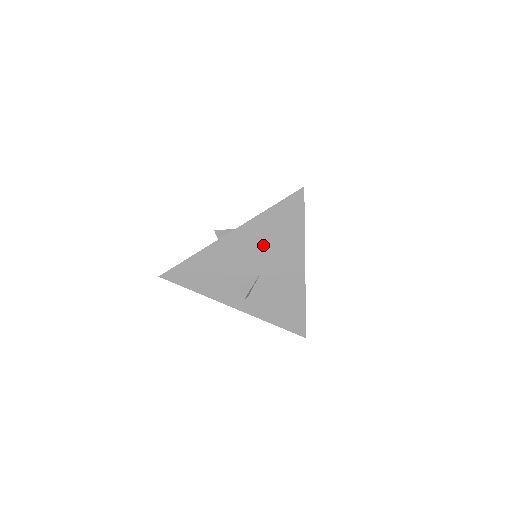
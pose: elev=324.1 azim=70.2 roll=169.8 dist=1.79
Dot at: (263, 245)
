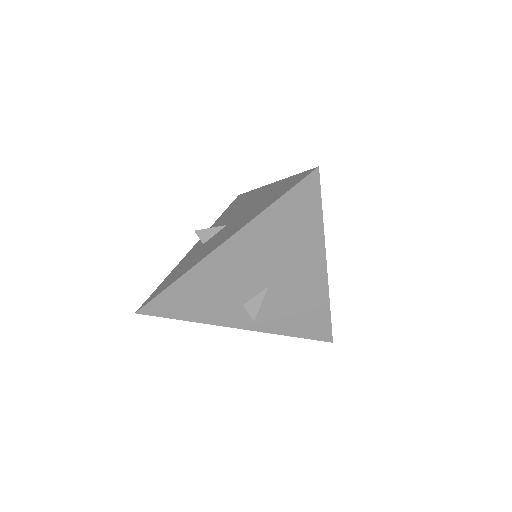
Dot at: (269, 250)
